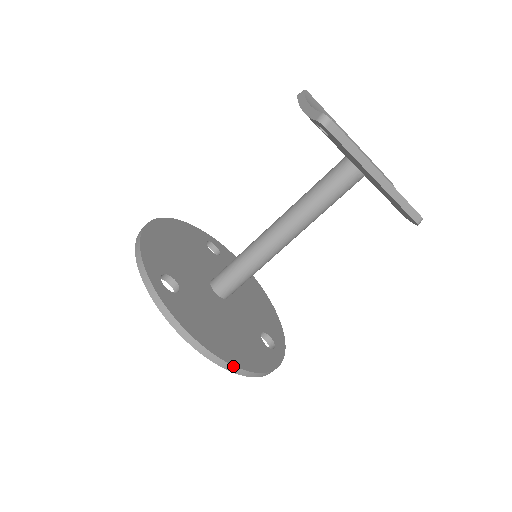
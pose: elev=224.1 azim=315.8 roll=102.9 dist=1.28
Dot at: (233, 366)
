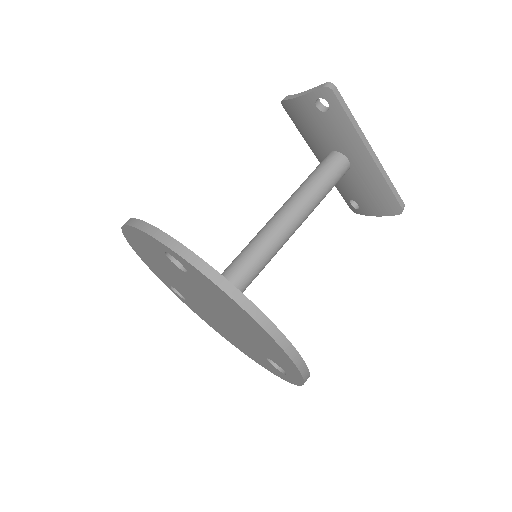
Dot at: (284, 336)
